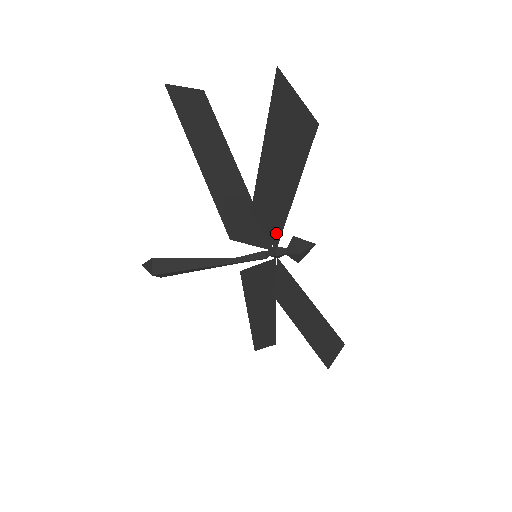
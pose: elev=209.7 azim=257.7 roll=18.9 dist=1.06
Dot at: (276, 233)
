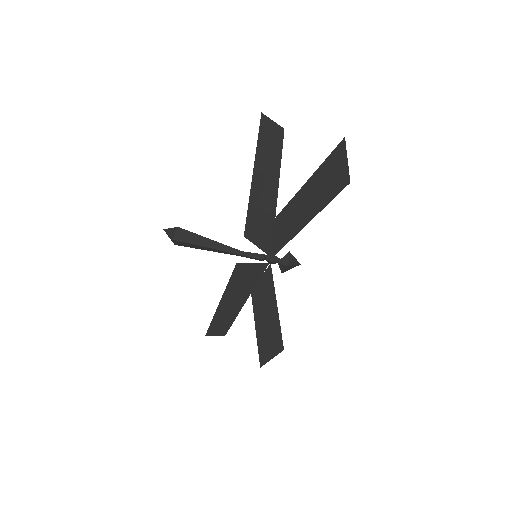
Dot at: (280, 244)
